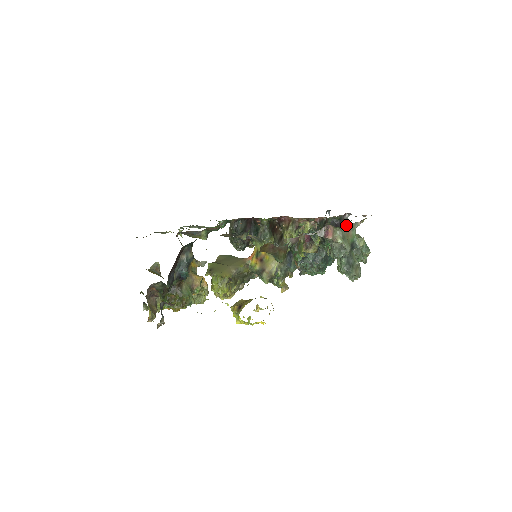
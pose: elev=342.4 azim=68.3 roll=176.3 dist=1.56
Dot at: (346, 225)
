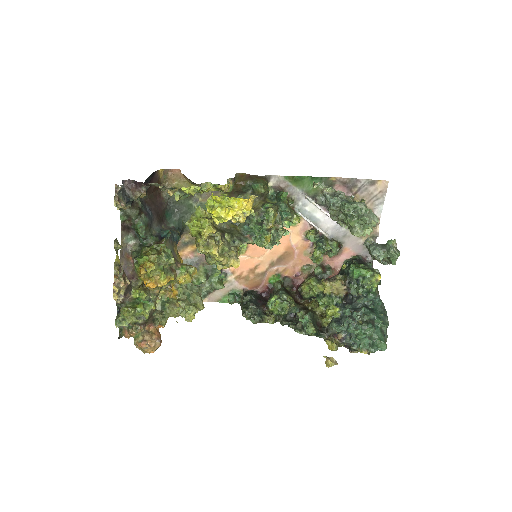
Dot at: occluded
